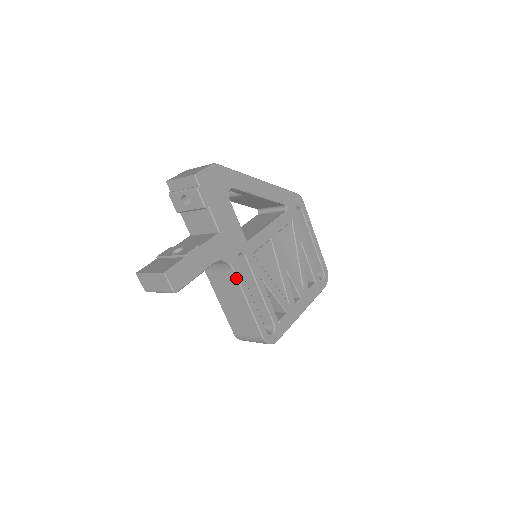
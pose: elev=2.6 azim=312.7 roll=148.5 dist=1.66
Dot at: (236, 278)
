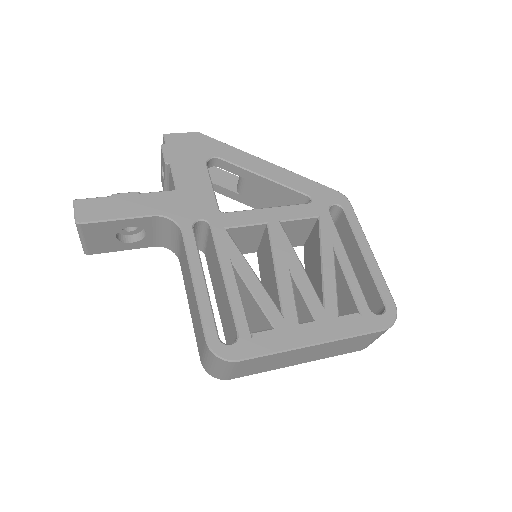
Dot at: (184, 245)
